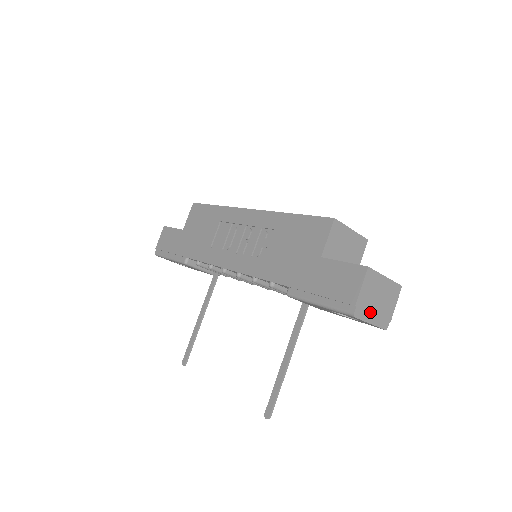
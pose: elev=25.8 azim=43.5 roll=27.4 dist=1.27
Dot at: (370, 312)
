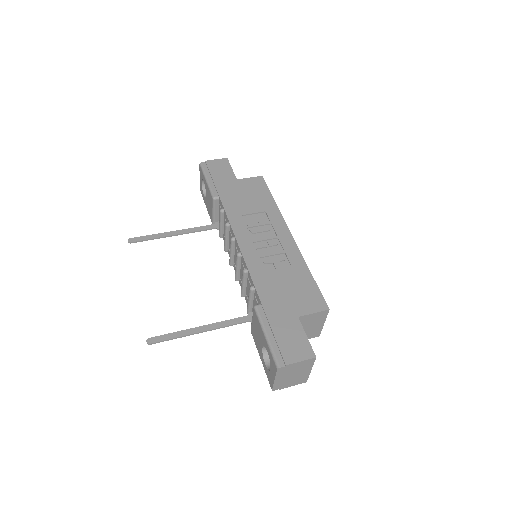
Dot at: (283, 375)
